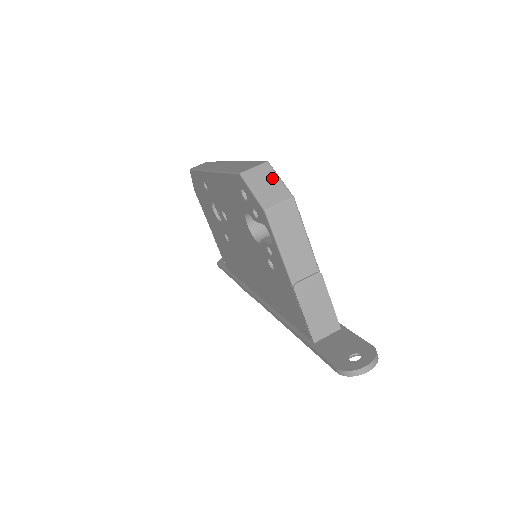
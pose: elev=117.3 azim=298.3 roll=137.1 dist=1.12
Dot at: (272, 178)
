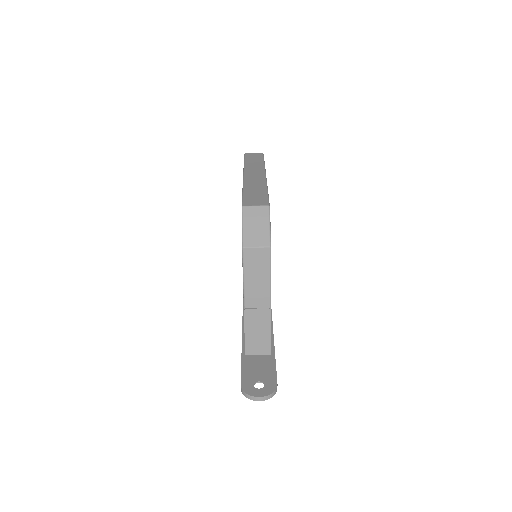
Dot at: (264, 222)
